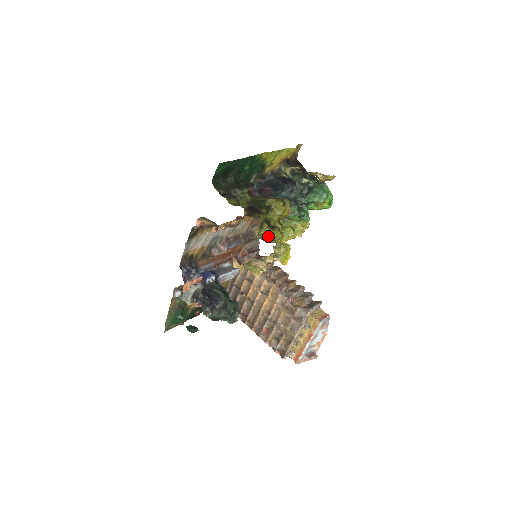
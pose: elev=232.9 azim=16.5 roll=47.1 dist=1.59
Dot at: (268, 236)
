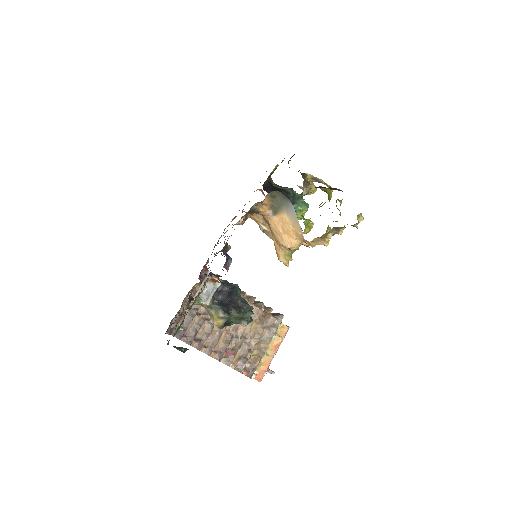
Dot at: occluded
